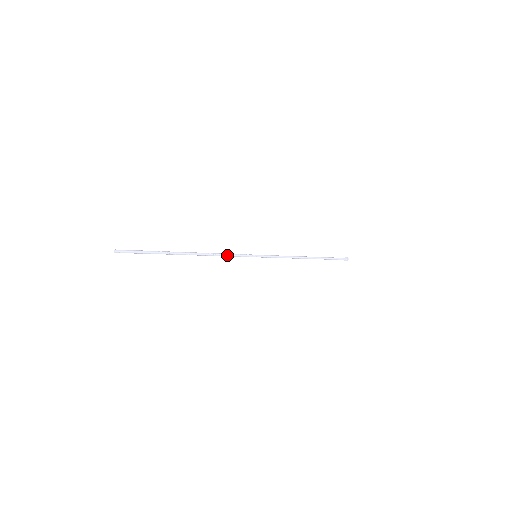
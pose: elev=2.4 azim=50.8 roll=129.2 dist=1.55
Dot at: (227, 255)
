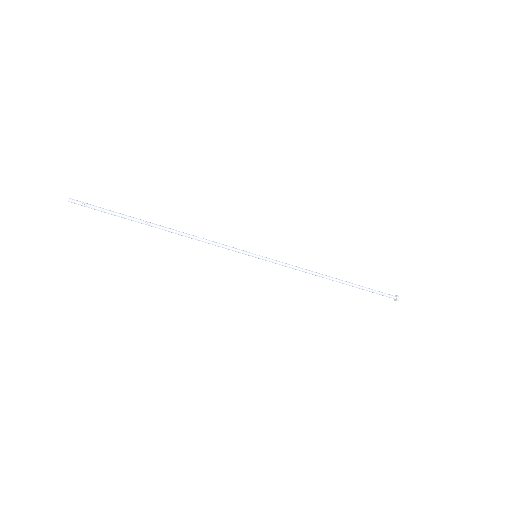
Dot at: (214, 242)
